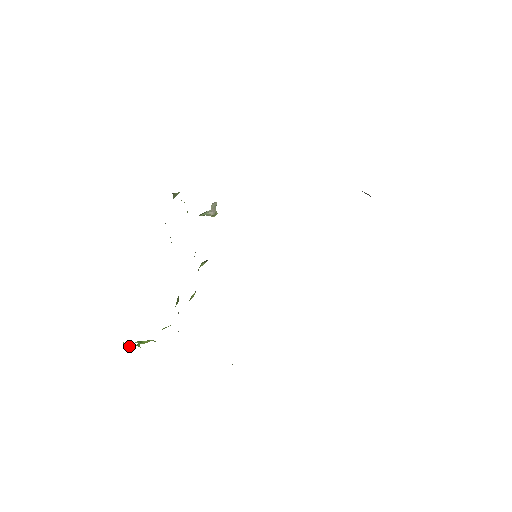
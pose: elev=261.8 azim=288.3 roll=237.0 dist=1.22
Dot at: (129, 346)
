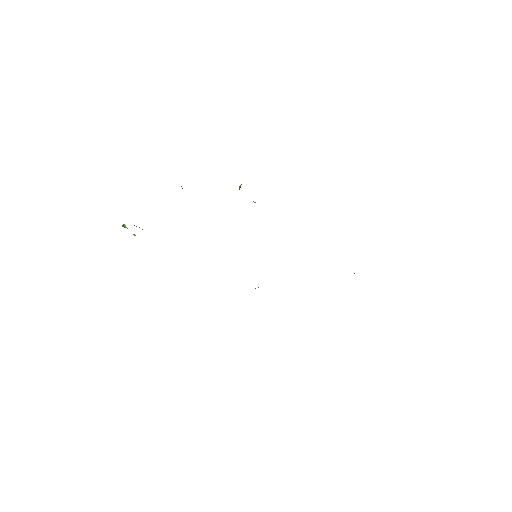
Dot at: occluded
